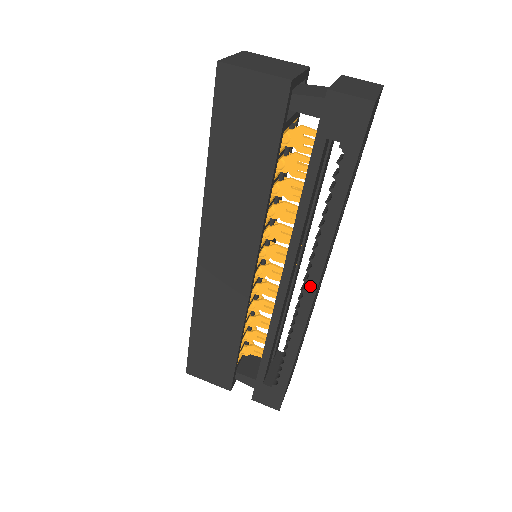
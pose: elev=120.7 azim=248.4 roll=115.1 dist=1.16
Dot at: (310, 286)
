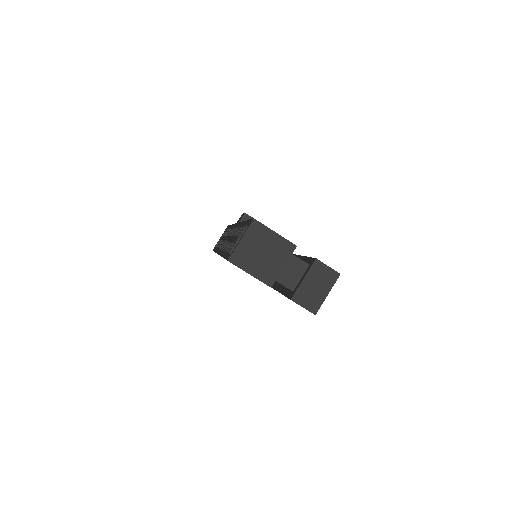
Dot at: occluded
